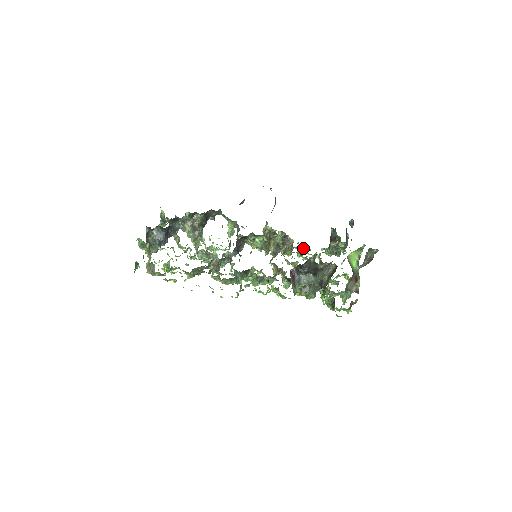
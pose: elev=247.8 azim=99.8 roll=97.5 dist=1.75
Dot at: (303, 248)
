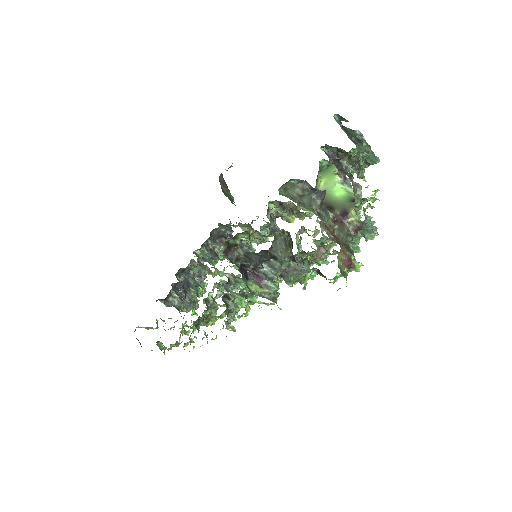
Dot at: occluded
